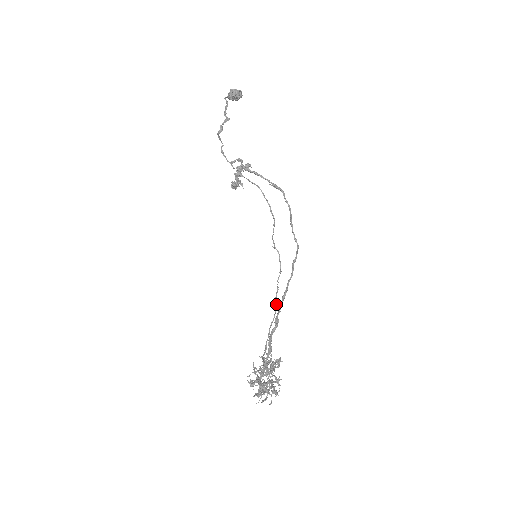
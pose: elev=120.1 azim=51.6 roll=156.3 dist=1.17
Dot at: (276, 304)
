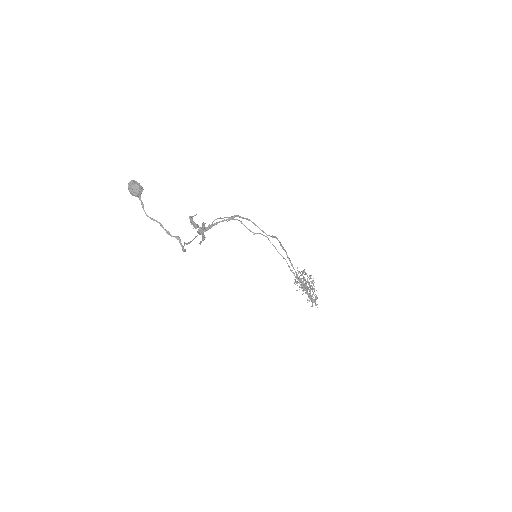
Dot at: occluded
